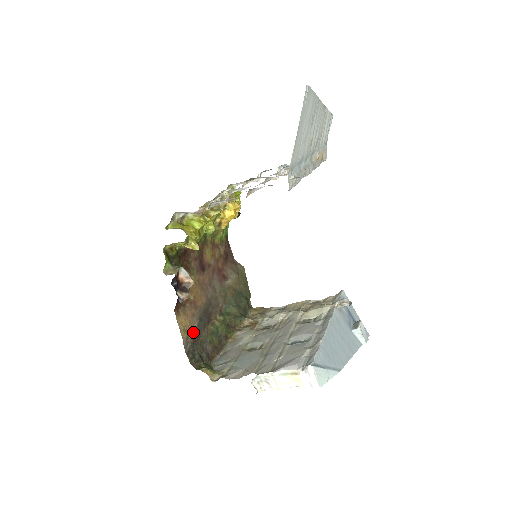
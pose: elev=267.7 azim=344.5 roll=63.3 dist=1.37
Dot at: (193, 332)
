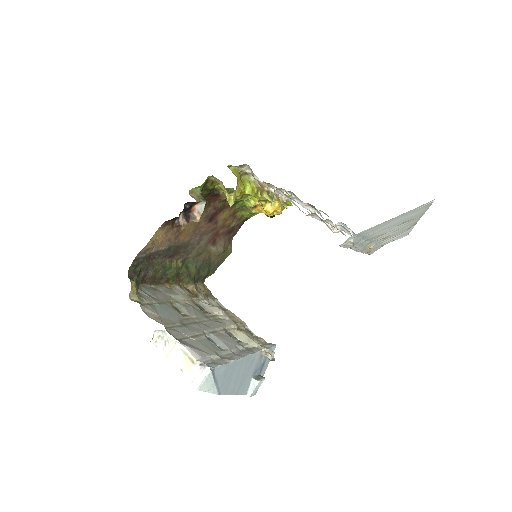
Dot at: (156, 250)
